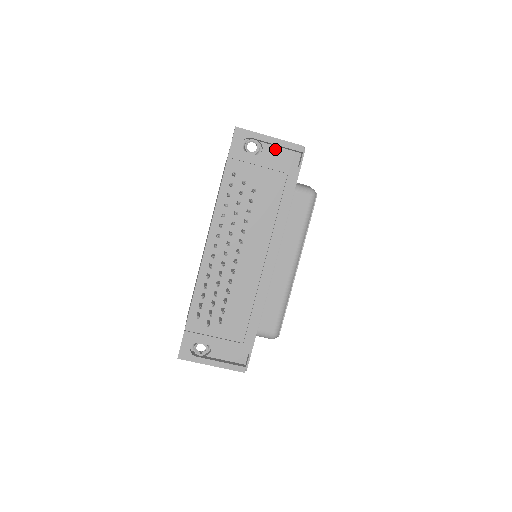
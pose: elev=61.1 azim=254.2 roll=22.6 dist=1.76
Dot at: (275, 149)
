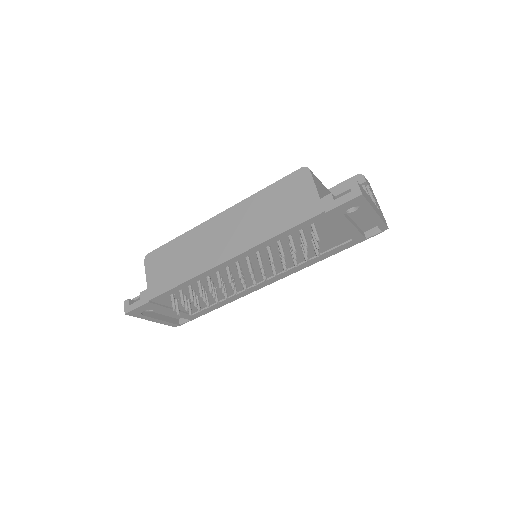
Dot at: (366, 215)
